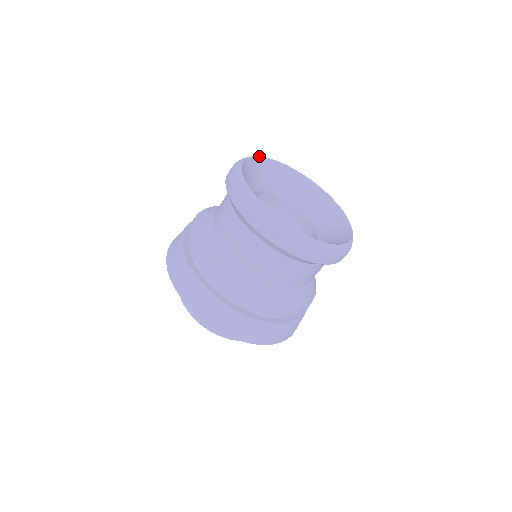
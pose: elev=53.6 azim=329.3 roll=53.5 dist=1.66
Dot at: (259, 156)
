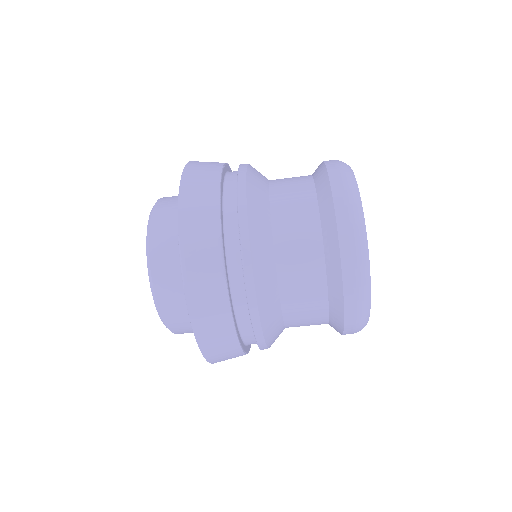
Dot at: occluded
